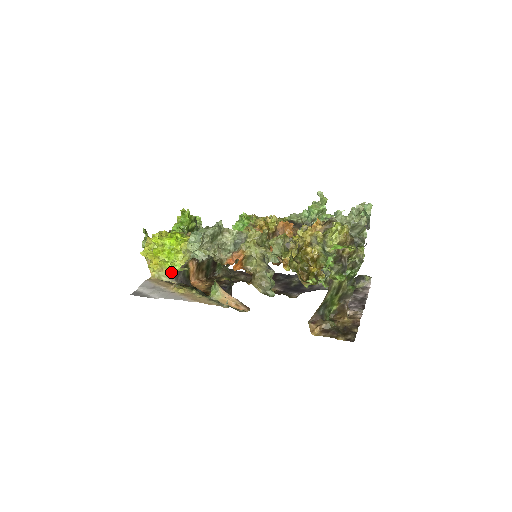
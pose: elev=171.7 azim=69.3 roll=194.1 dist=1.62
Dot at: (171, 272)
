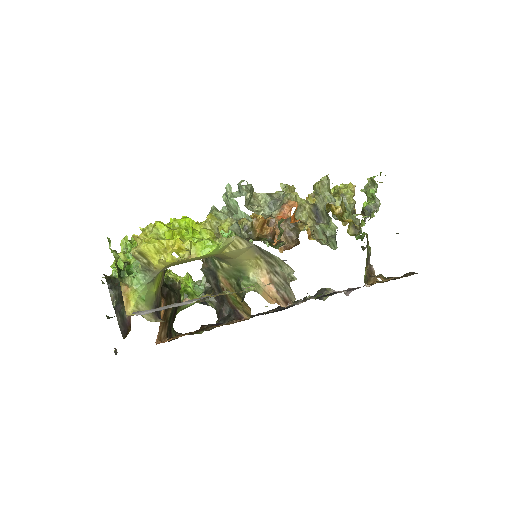
Dot at: (151, 307)
